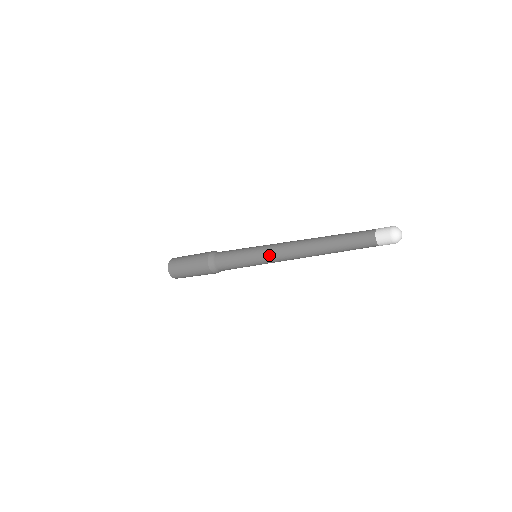
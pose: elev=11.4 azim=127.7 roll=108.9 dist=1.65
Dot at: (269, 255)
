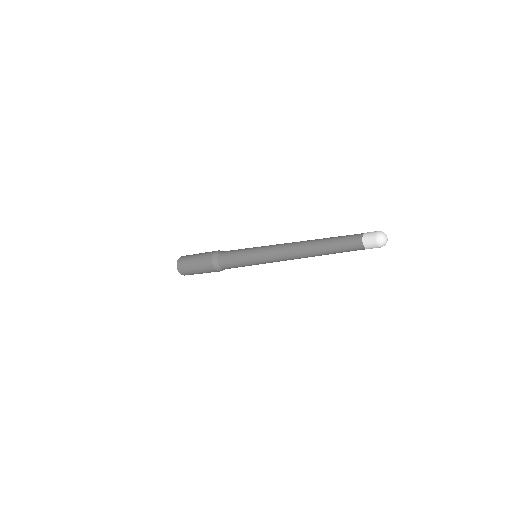
Dot at: (267, 252)
